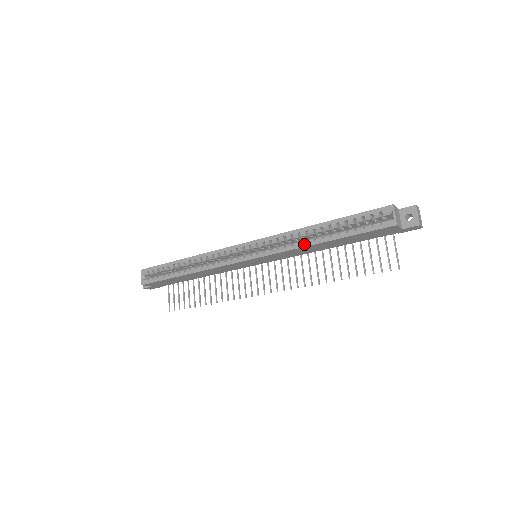
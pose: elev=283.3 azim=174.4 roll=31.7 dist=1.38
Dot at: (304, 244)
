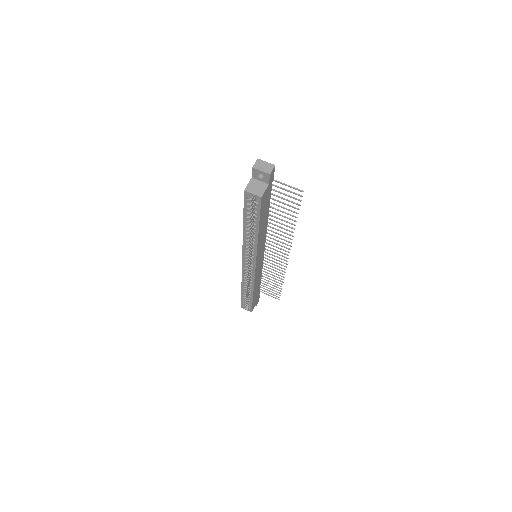
Dot at: (255, 242)
